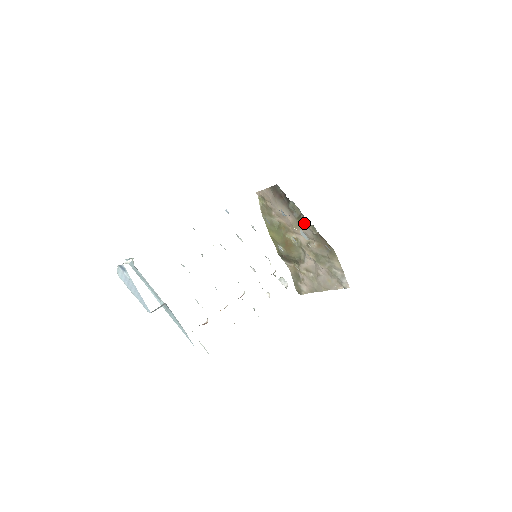
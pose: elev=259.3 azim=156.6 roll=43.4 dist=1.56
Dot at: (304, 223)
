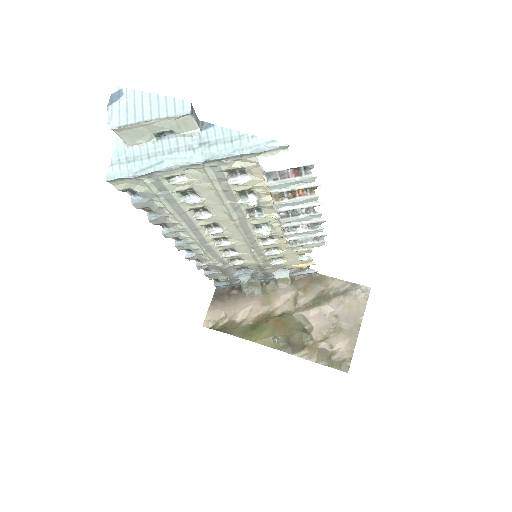
Dot at: (272, 289)
